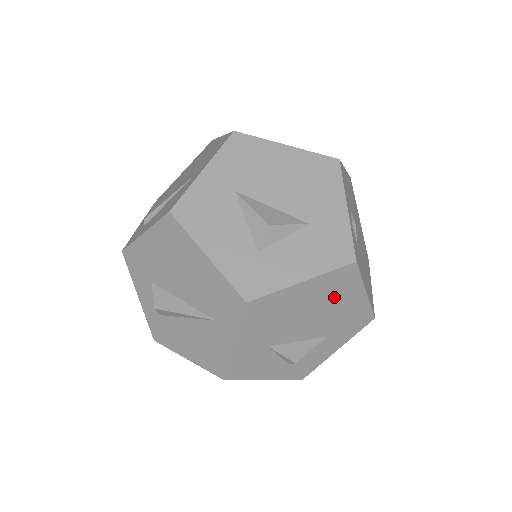
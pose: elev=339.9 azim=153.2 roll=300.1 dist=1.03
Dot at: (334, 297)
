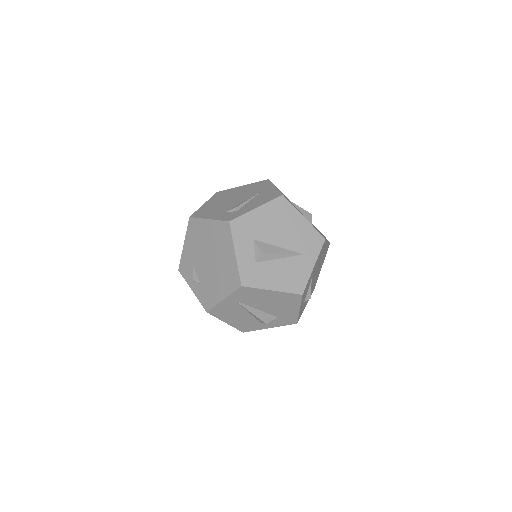
Dot at: (322, 261)
